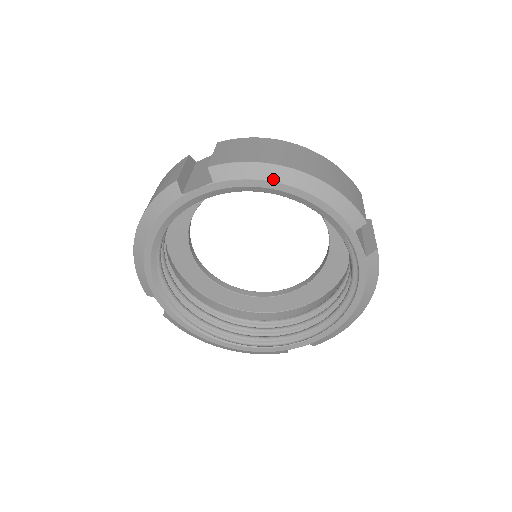
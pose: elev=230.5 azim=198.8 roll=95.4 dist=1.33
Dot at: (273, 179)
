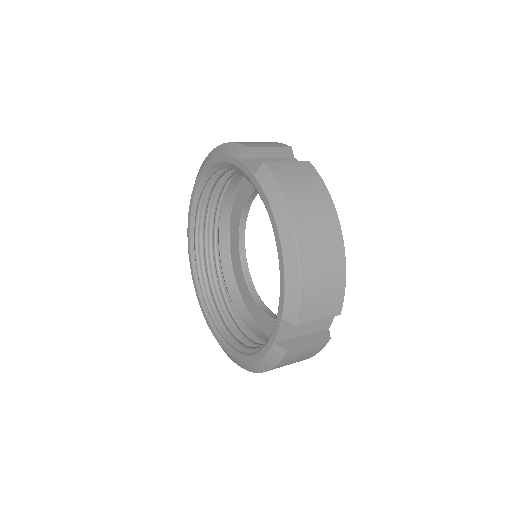
Dot at: (202, 167)
